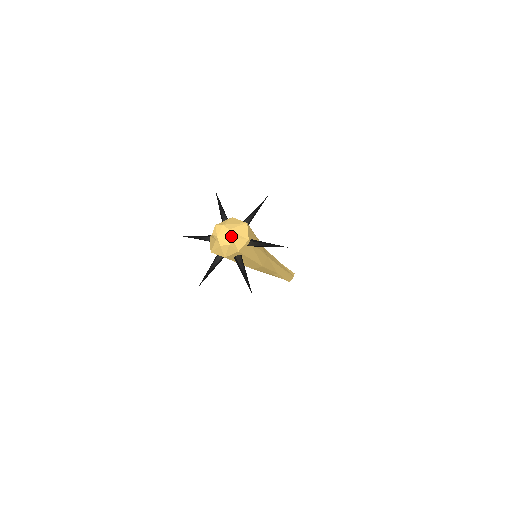
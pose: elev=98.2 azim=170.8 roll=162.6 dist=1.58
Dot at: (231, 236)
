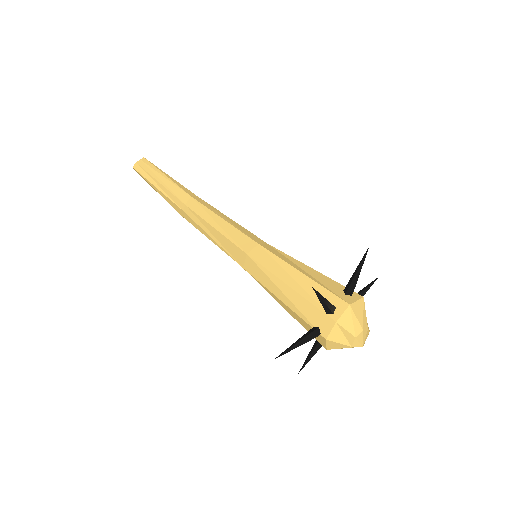
Dot at: occluded
